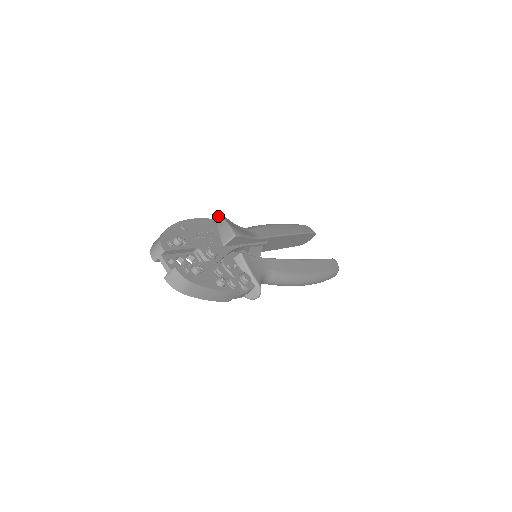
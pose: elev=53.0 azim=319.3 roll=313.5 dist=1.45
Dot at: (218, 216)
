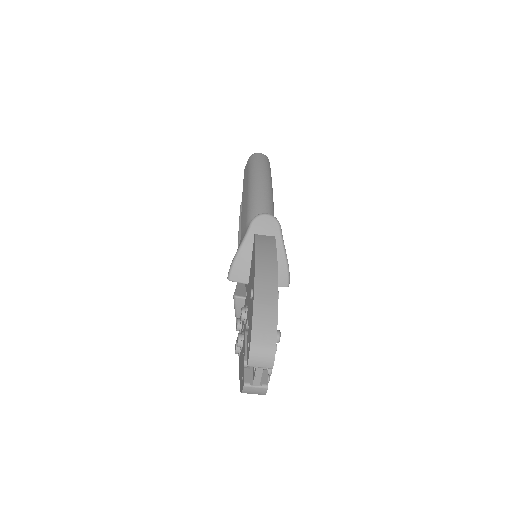
Dot at: (278, 231)
